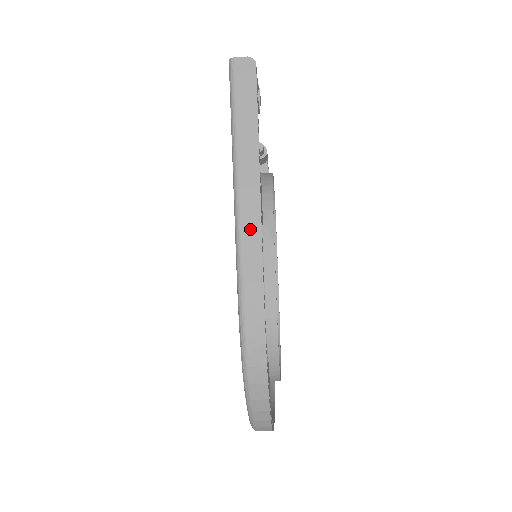
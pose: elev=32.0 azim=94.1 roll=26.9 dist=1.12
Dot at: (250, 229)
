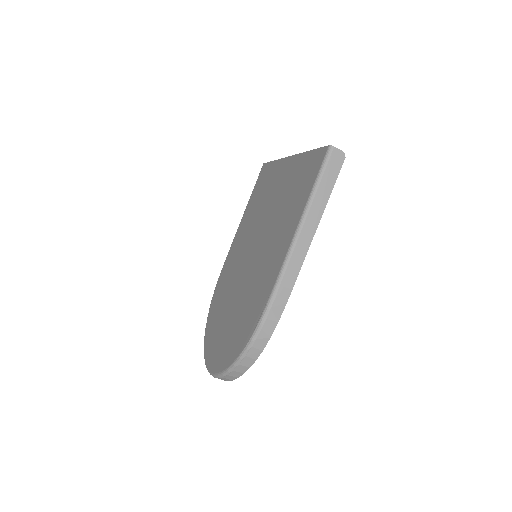
Dot at: (295, 265)
